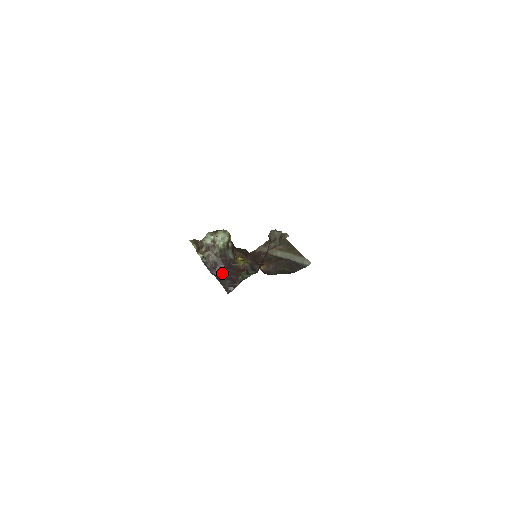
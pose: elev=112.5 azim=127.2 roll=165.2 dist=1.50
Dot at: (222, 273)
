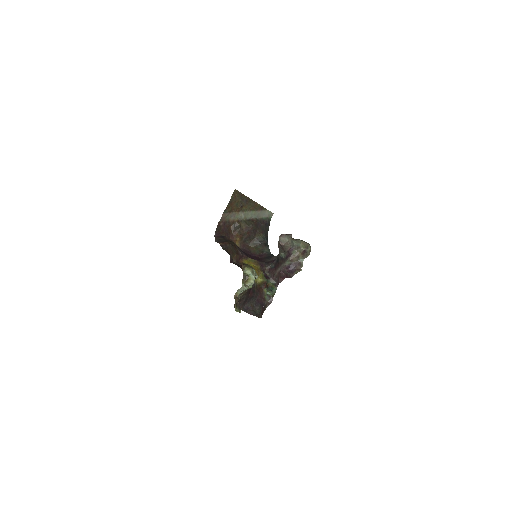
Dot at: (249, 302)
